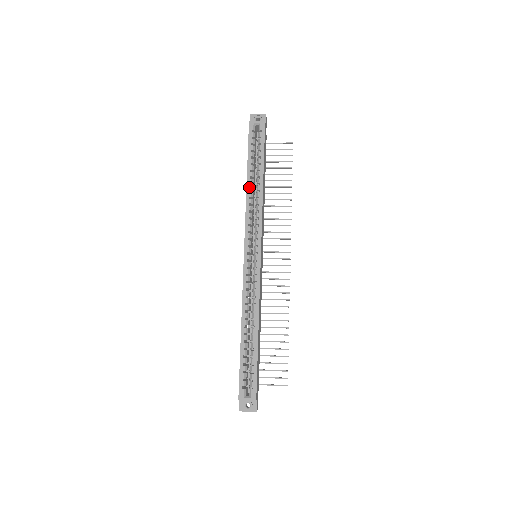
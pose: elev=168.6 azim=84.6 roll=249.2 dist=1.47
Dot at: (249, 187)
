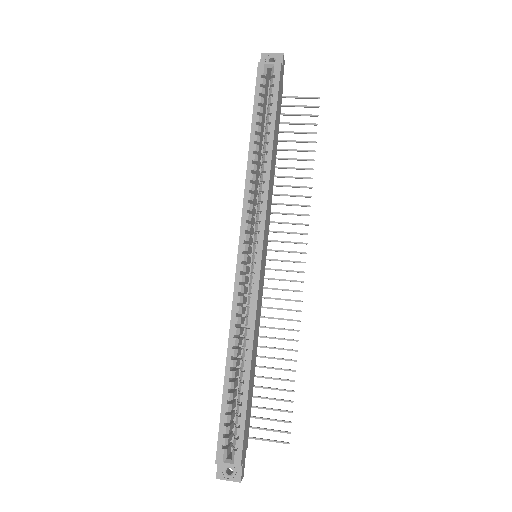
Dot at: (252, 156)
